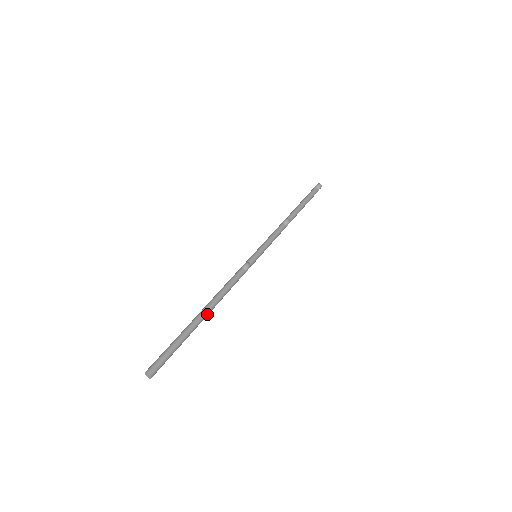
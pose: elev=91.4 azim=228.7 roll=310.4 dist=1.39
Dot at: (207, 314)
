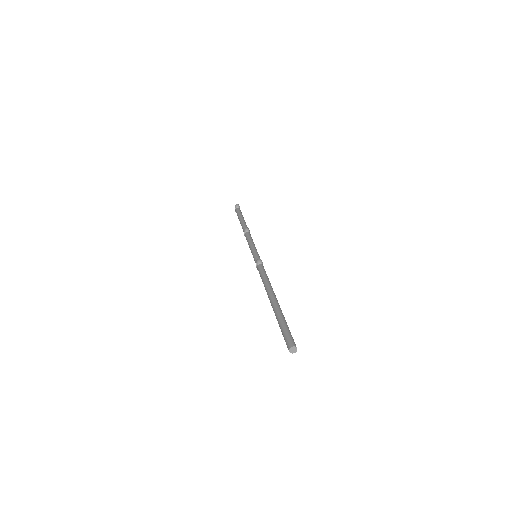
Dot at: (275, 297)
